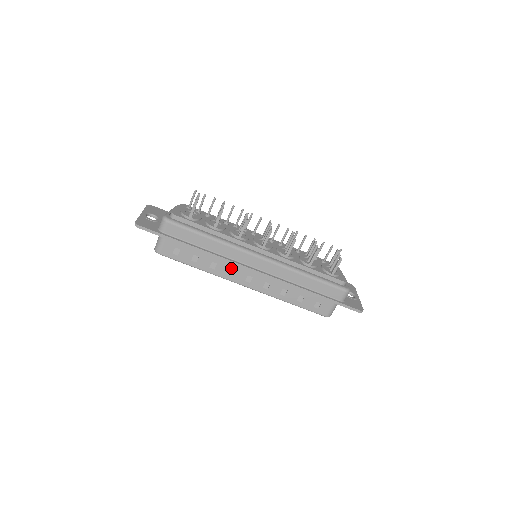
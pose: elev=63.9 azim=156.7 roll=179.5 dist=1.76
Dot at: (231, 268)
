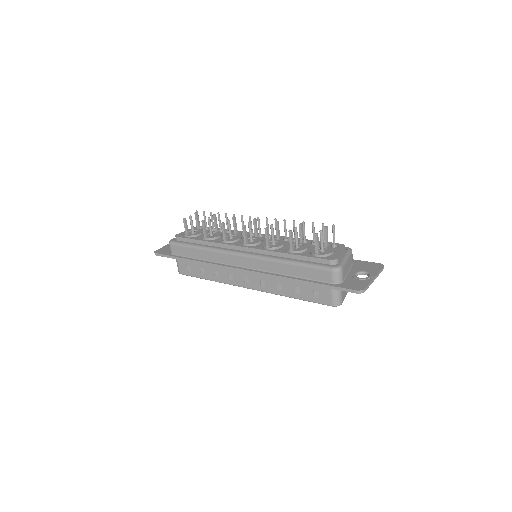
Dot at: (229, 273)
